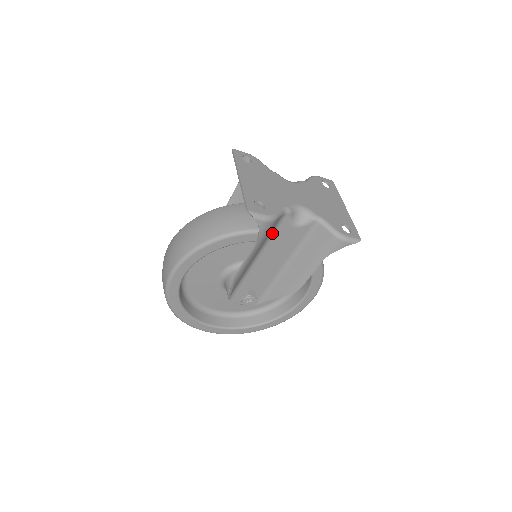
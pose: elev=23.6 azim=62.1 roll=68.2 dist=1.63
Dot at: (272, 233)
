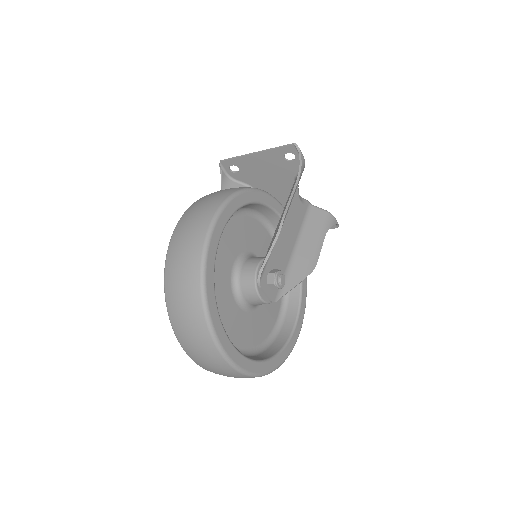
Dot at: occluded
